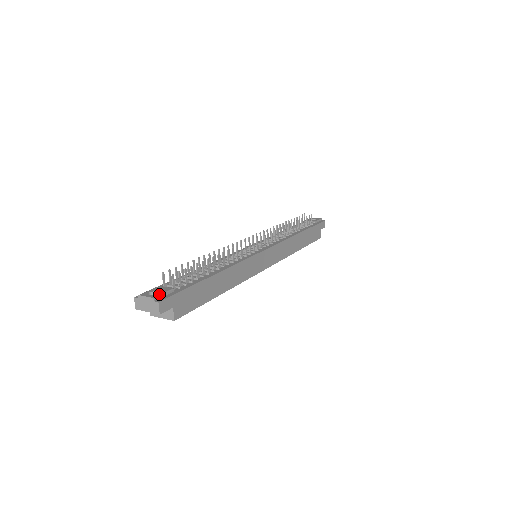
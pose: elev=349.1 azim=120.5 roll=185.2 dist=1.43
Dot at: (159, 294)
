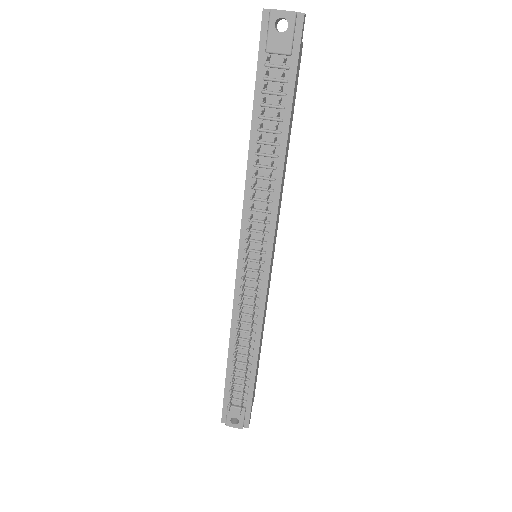
Dot at: (242, 423)
